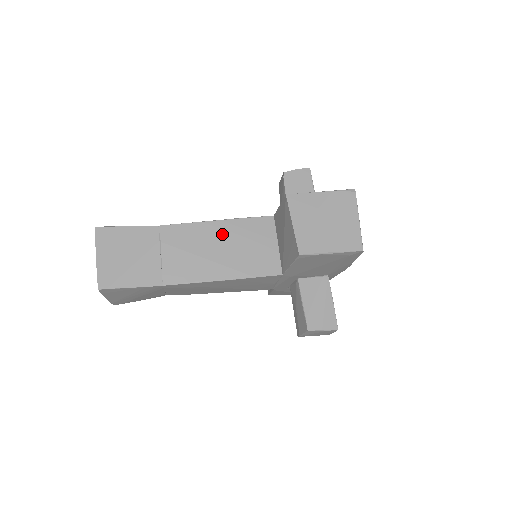
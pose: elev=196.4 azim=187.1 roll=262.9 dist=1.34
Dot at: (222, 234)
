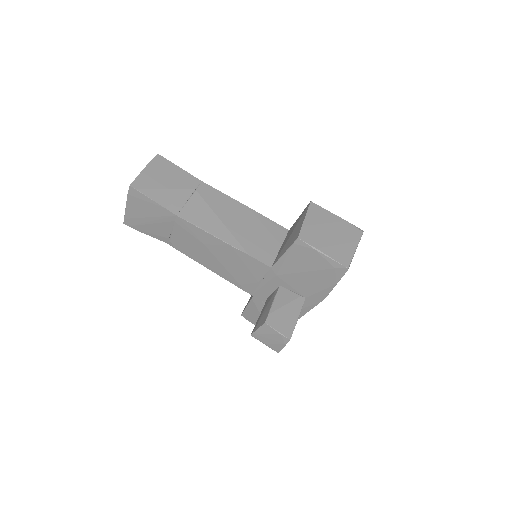
Dot at: (243, 215)
